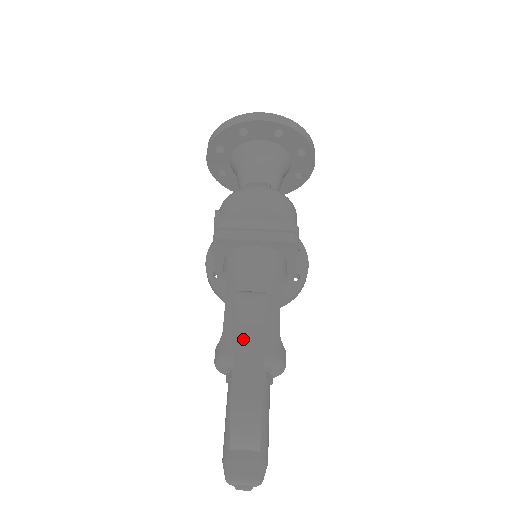
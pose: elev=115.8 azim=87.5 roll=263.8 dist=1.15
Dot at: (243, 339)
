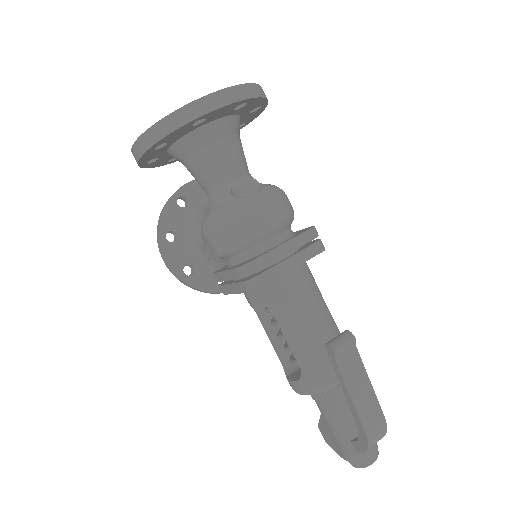
Dot at: (352, 384)
